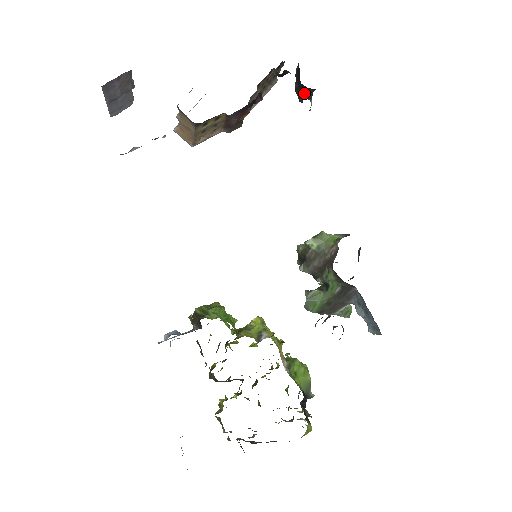
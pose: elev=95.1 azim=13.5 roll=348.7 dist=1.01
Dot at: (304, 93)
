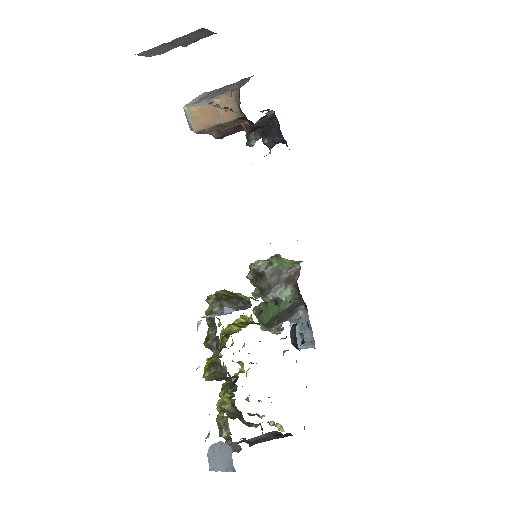
Dot at: (269, 141)
